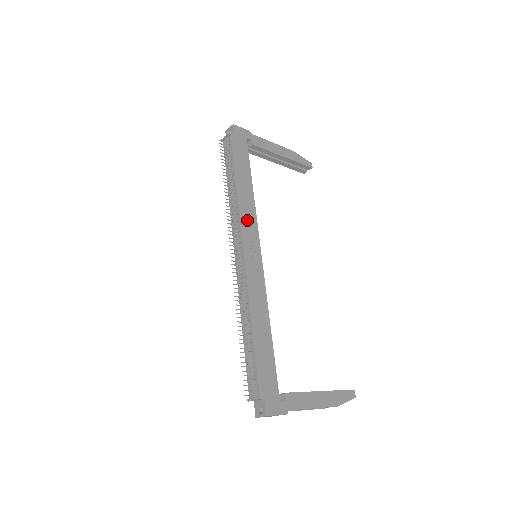
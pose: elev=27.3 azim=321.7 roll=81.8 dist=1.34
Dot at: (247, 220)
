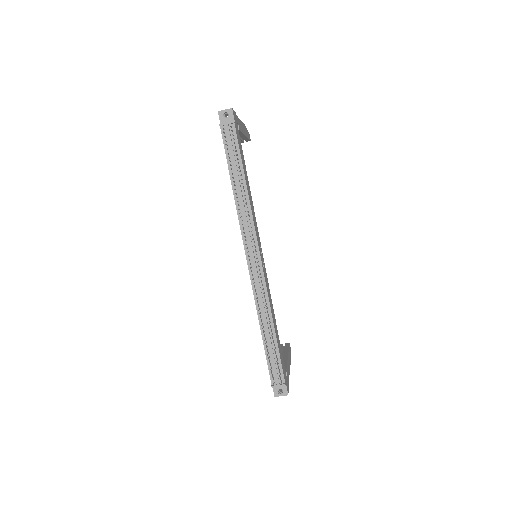
Dot at: (255, 224)
